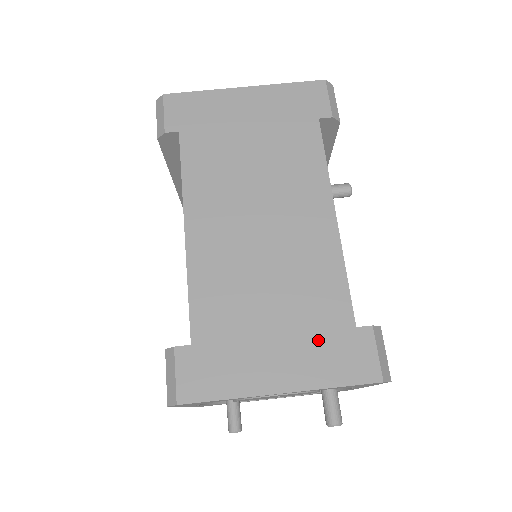
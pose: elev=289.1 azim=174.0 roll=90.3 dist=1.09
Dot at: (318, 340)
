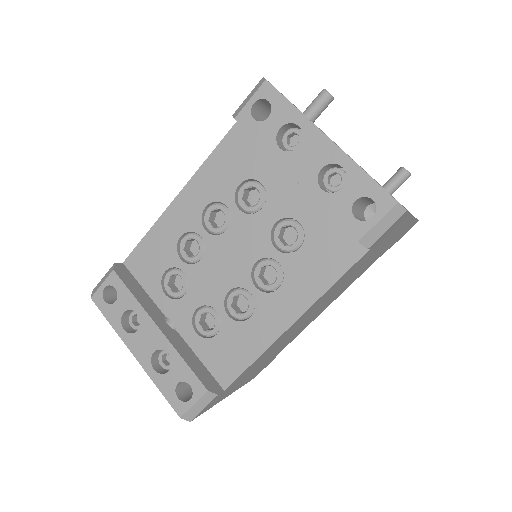
Dot at: (259, 369)
